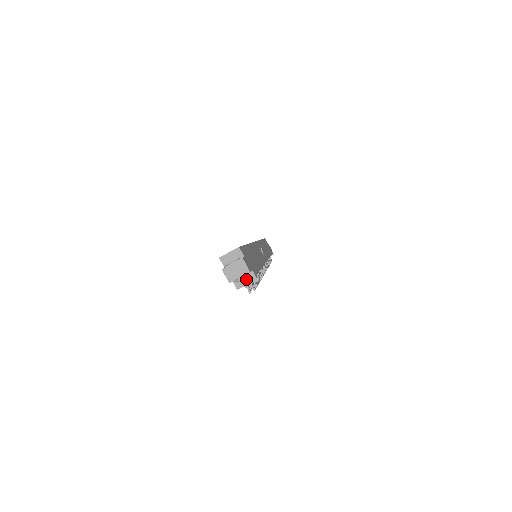
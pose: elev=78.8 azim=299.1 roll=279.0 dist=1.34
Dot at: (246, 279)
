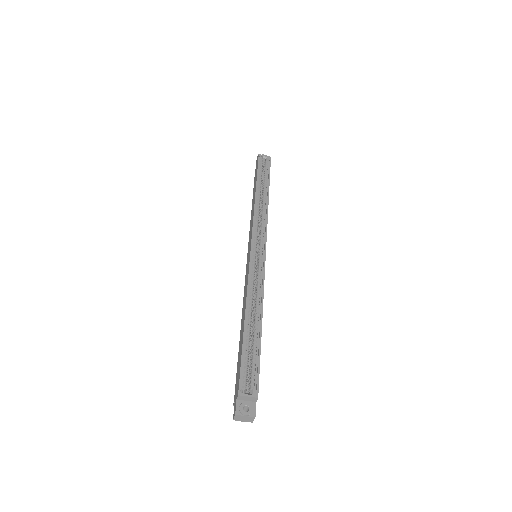
Dot at: occluded
